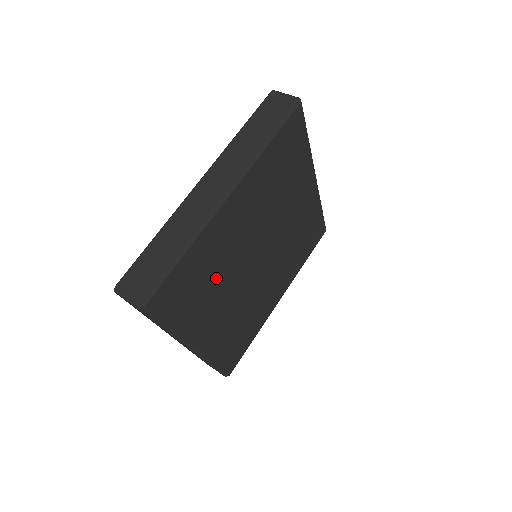
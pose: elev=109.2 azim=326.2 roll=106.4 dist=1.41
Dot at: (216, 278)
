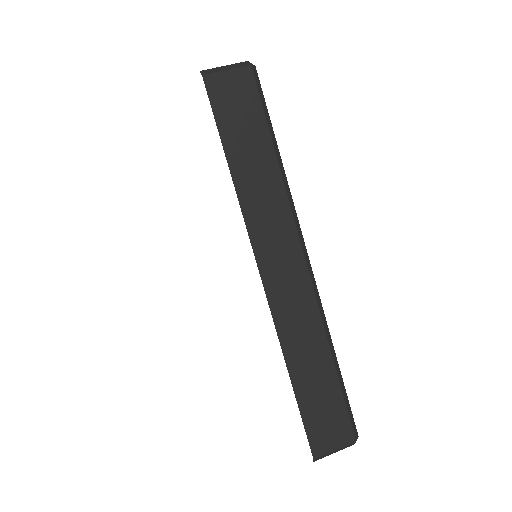
Dot at: occluded
